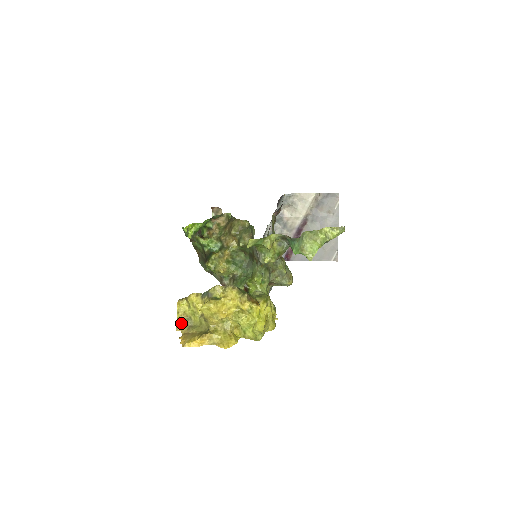
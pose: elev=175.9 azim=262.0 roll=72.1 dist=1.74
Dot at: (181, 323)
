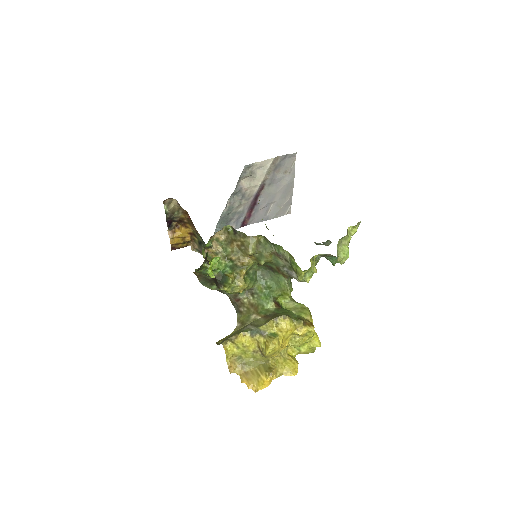
Dot at: (233, 365)
